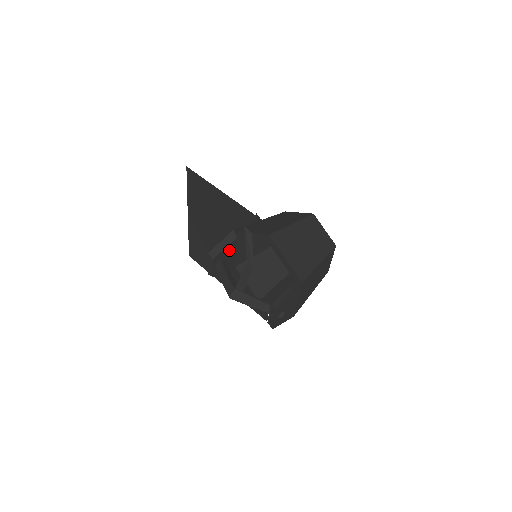
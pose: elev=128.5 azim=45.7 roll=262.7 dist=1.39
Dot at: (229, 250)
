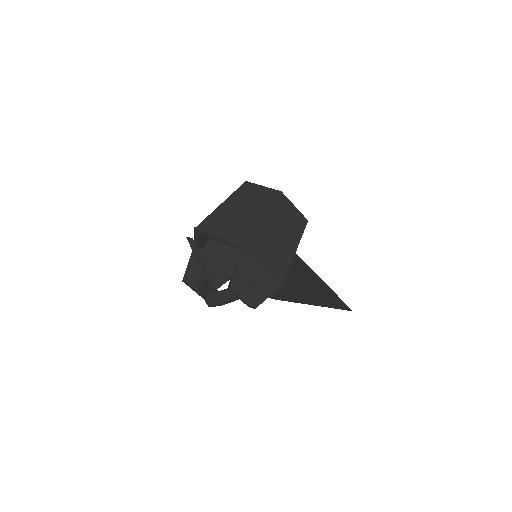
Dot at: occluded
